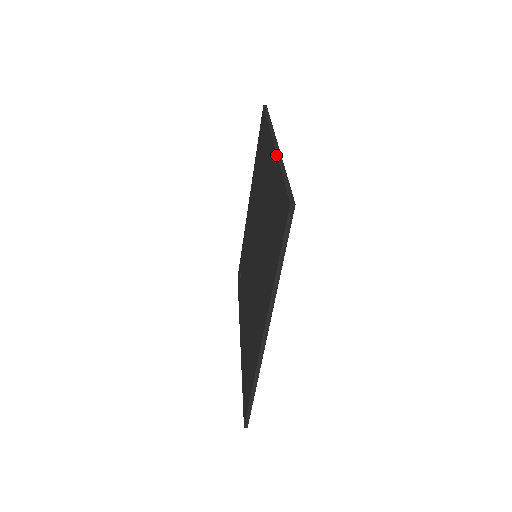
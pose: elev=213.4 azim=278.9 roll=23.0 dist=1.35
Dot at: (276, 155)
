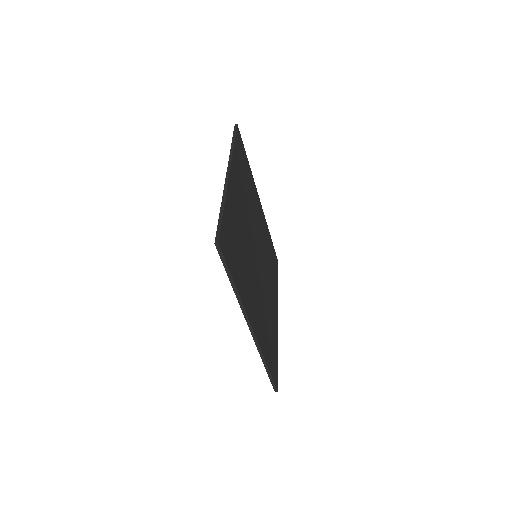
Dot at: (224, 188)
